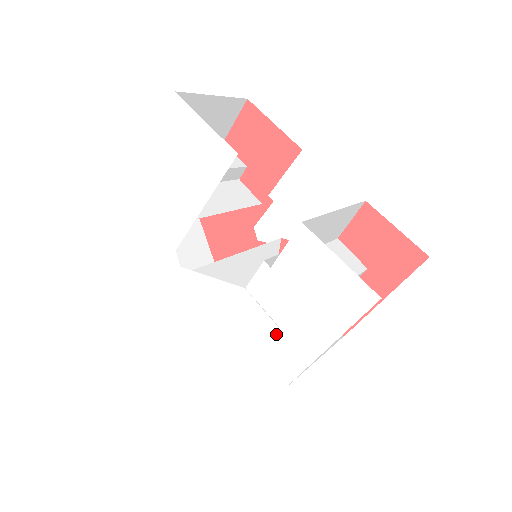
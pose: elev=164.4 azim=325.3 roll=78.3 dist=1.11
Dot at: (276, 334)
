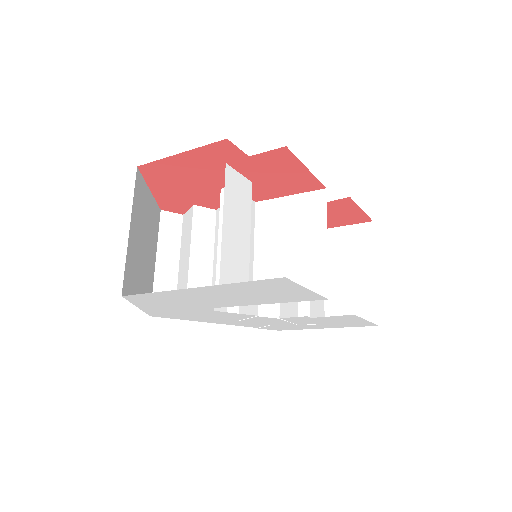
Dot at: (292, 325)
